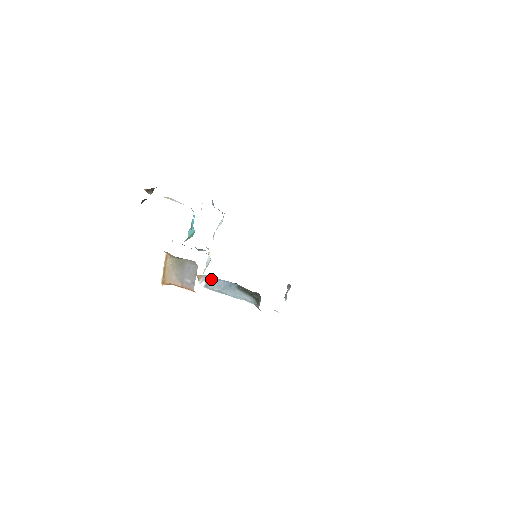
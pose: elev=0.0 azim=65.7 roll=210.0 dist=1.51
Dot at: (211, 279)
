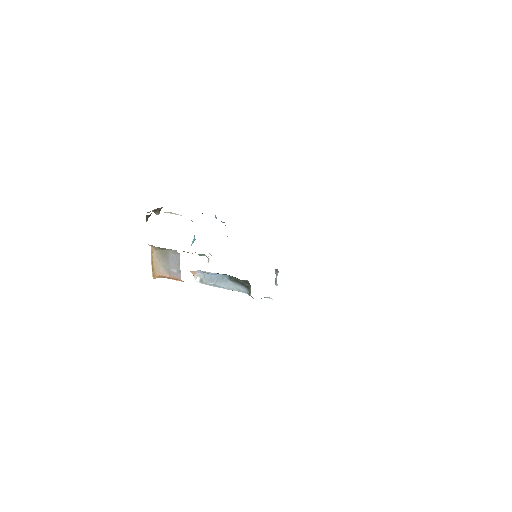
Dot at: (204, 274)
